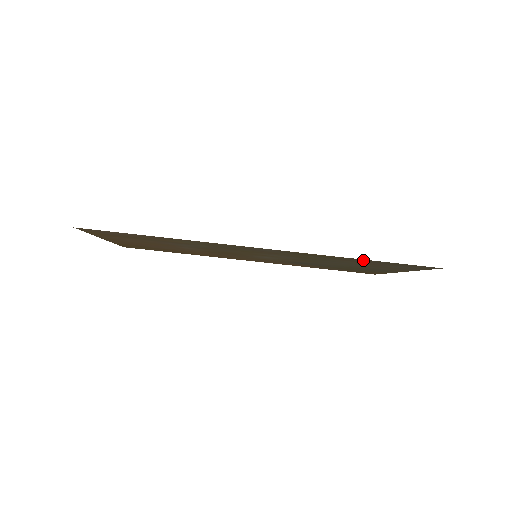
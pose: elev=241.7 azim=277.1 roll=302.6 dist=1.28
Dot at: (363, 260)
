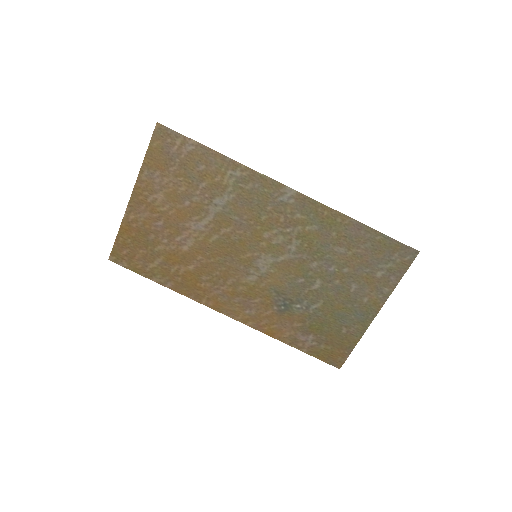
Dot at: (360, 230)
